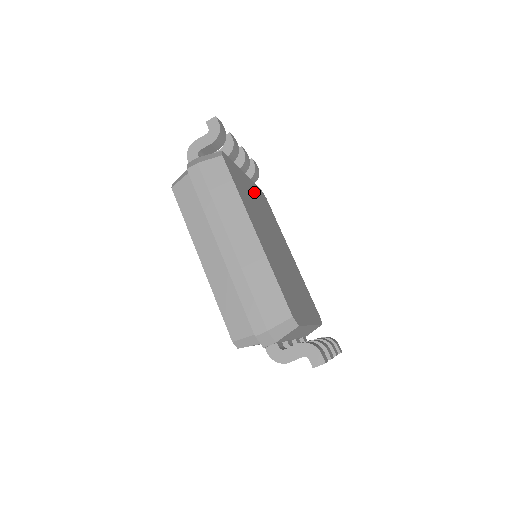
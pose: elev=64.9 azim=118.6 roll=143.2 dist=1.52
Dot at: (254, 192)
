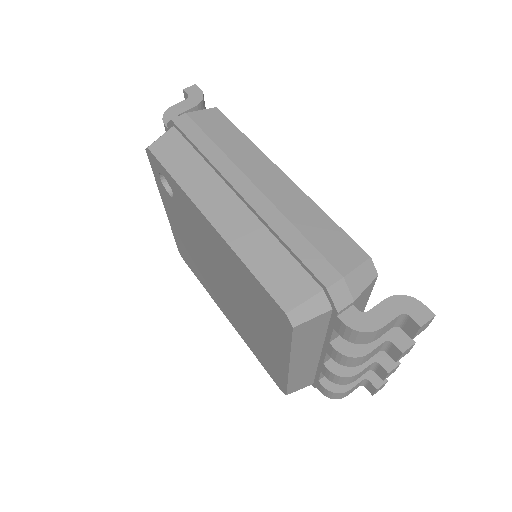
Dot at: occluded
